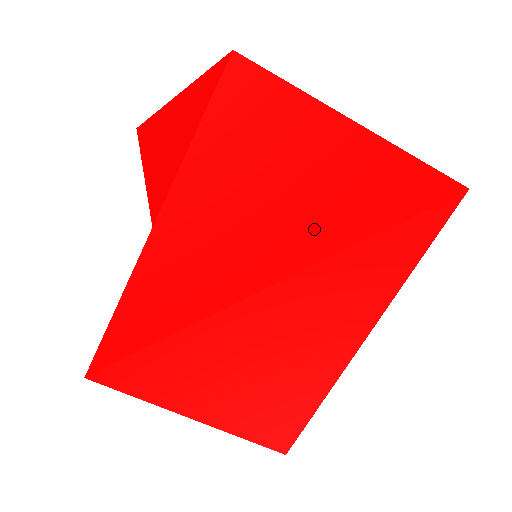
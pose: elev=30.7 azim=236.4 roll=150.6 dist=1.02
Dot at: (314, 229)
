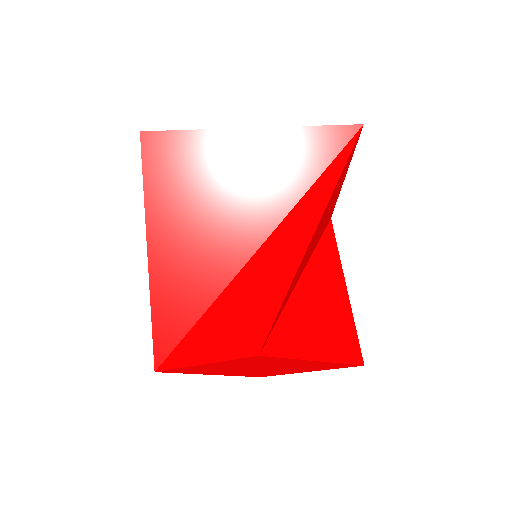
Dot at: (254, 208)
